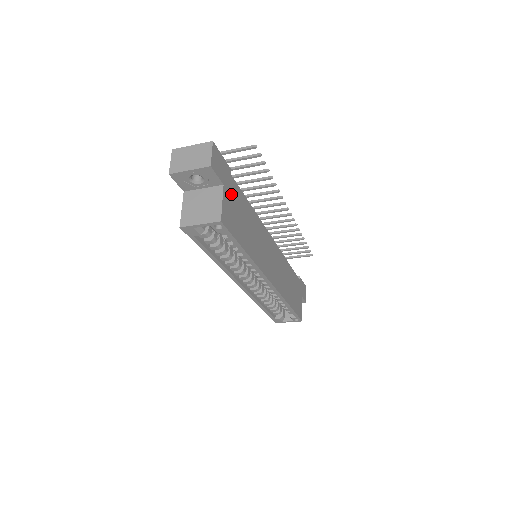
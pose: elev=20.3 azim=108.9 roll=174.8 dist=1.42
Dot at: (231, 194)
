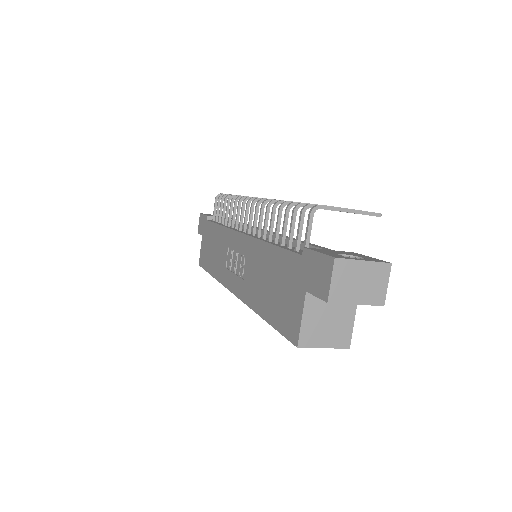
Dot at: occluded
